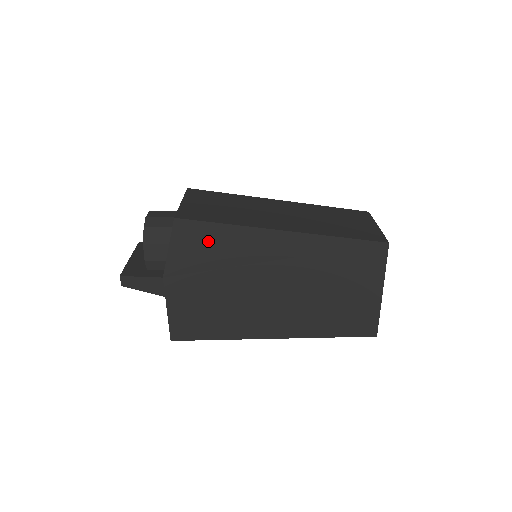
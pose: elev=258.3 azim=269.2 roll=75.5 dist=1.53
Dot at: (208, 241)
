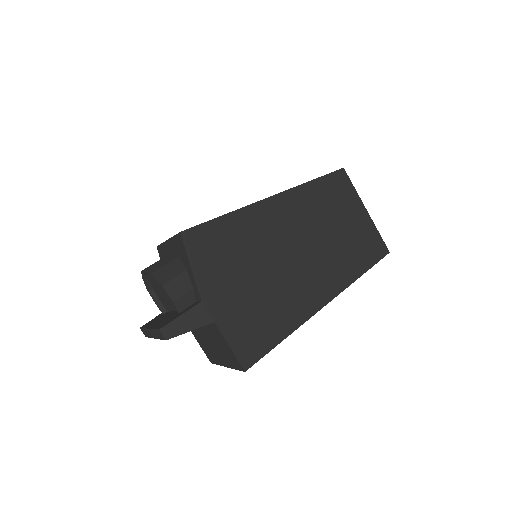
Dot at: (220, 239)
